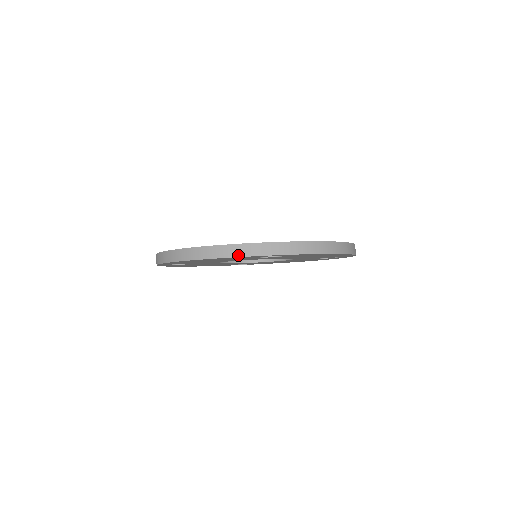
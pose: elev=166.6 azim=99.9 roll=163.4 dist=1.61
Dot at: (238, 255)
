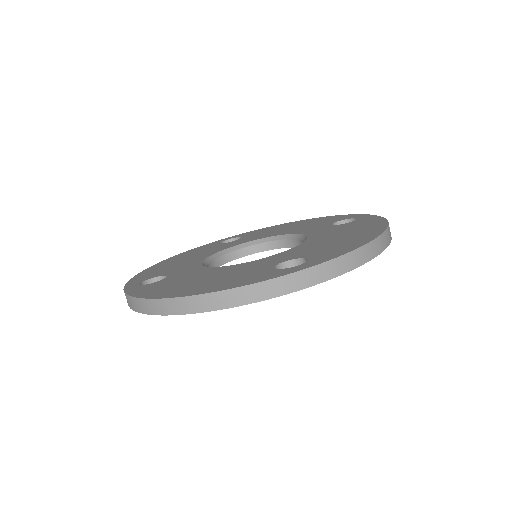
Dot at: (254, 300)
